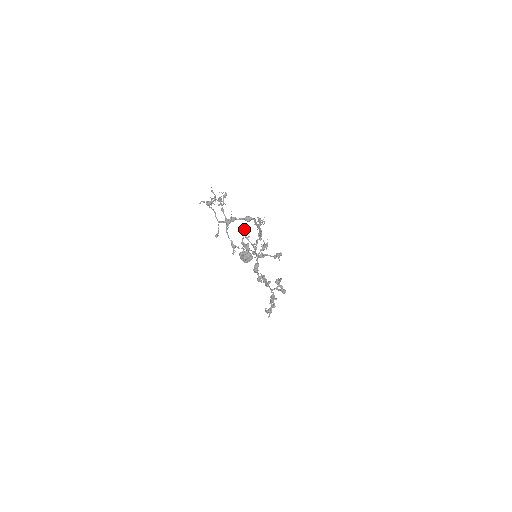
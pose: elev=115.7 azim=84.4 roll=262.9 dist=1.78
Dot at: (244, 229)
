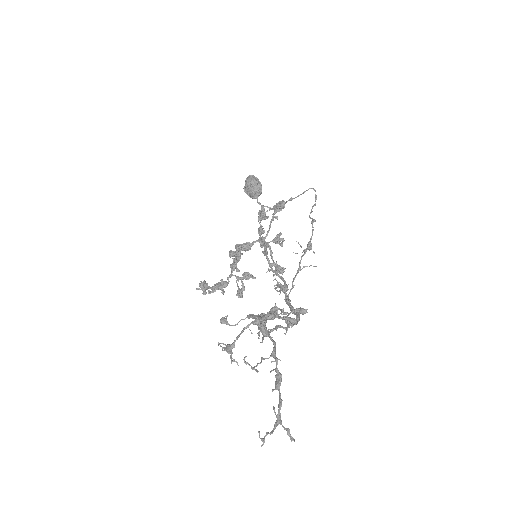
Dot at: (284, 206)
